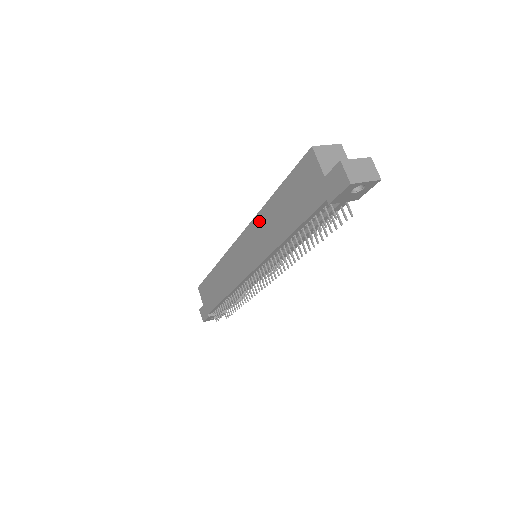
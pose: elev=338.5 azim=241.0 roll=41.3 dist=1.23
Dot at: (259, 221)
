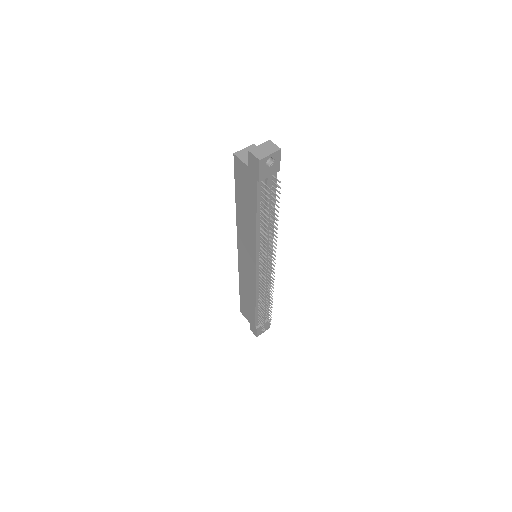
Dot at: (240, 226)
